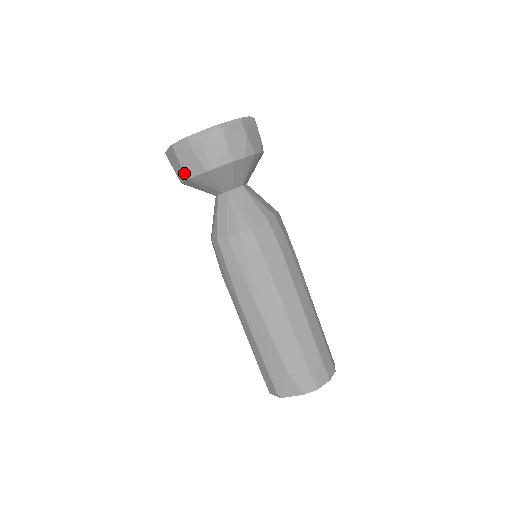
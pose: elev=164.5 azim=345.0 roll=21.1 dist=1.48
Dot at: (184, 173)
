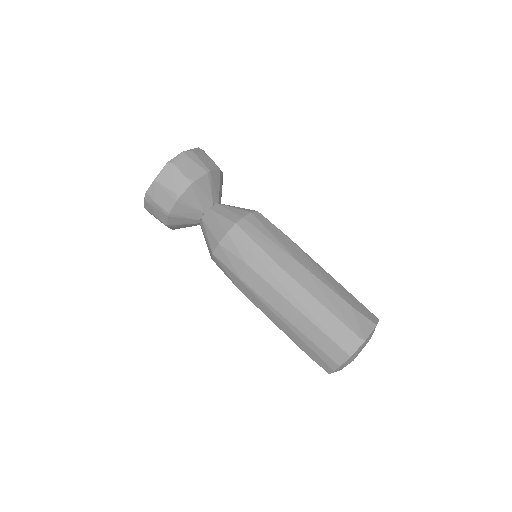
Dot at: (187, 179)
